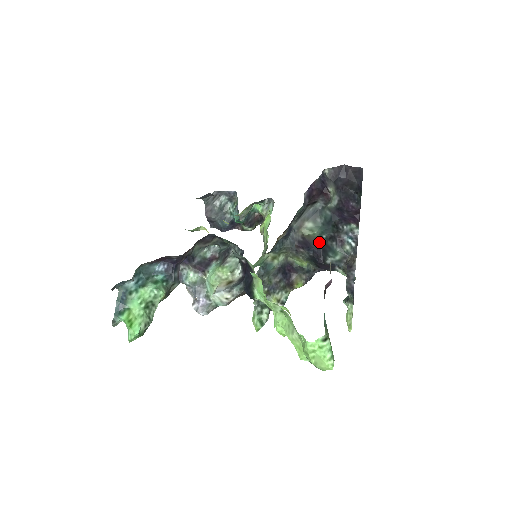
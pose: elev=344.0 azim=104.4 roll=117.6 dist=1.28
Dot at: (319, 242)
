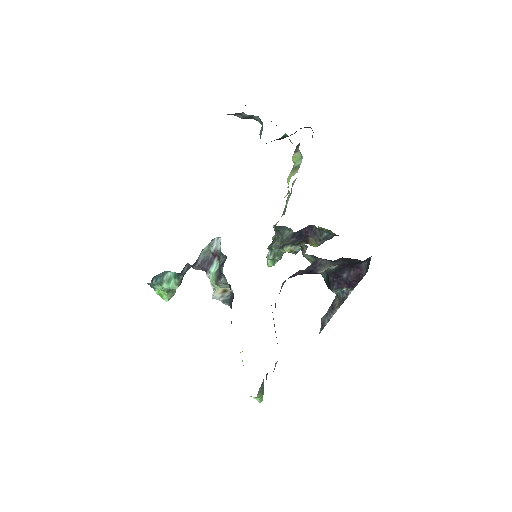
Dot at: occluded
